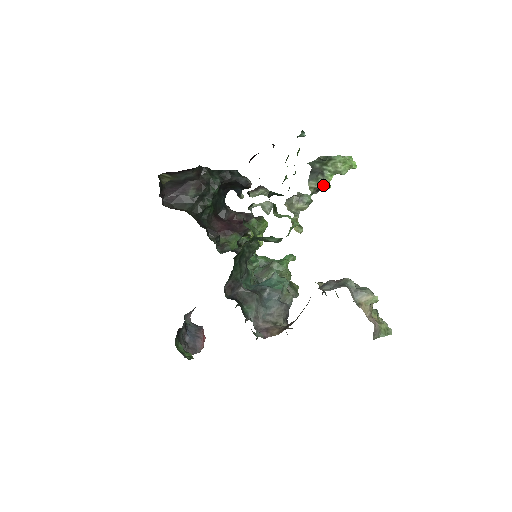
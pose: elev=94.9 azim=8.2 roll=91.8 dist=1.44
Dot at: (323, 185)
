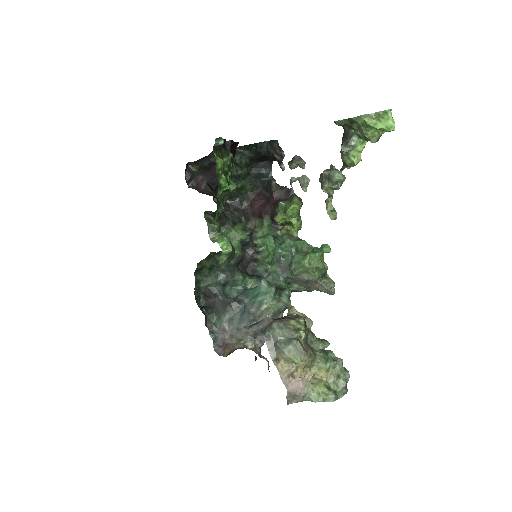
Dot at: (348, 160)
